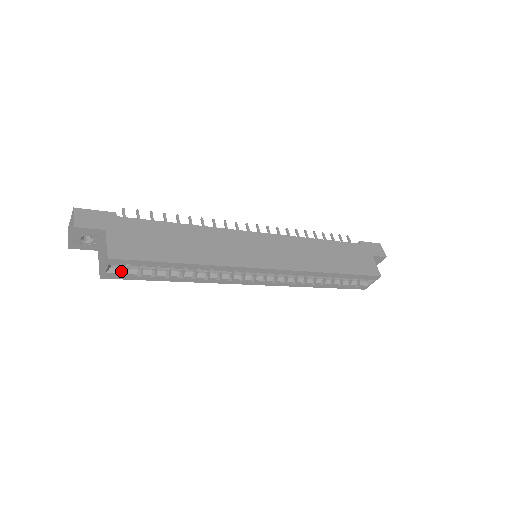
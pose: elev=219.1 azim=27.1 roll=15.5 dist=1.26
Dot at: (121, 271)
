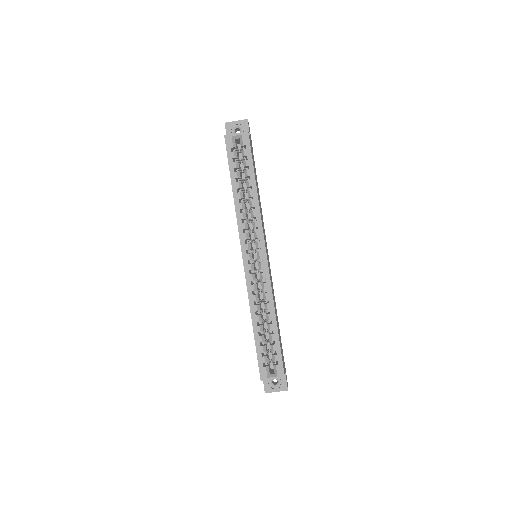
Dot at: (234, 147)
